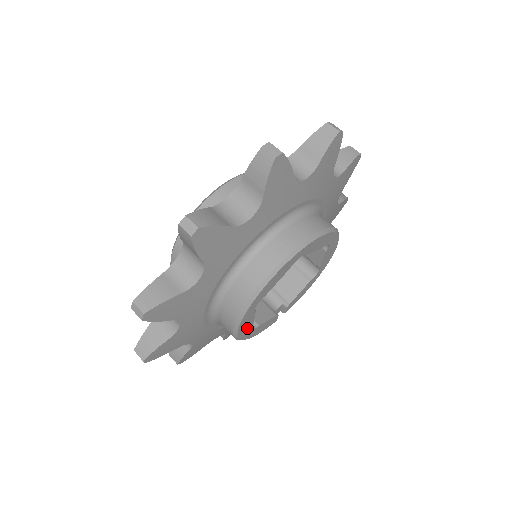
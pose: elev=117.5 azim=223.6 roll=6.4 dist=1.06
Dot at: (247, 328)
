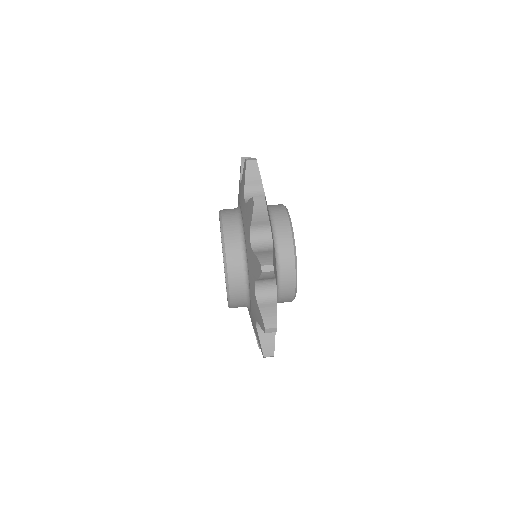
Dot at: occluded
